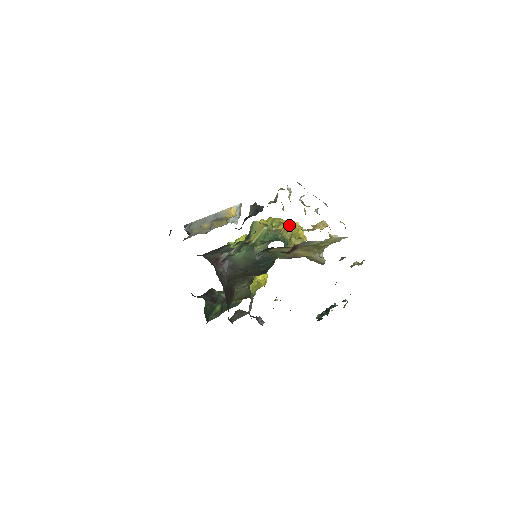
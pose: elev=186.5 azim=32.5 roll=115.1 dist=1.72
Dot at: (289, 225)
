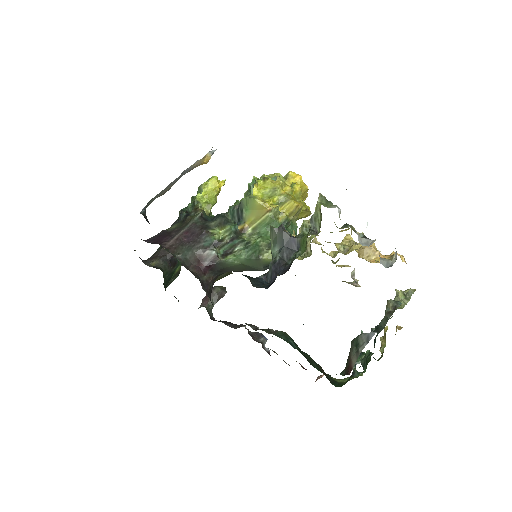
Dot at: (293, 189)
